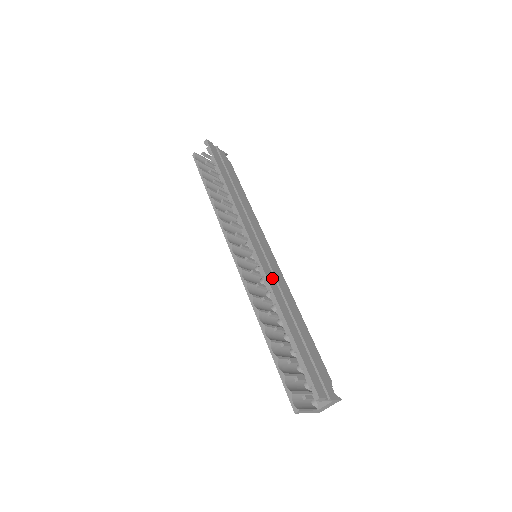
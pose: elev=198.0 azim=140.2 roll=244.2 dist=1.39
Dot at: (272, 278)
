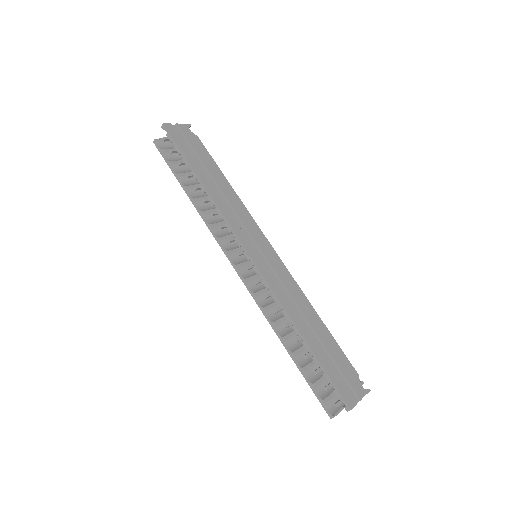
Dot at: (279, 288)
